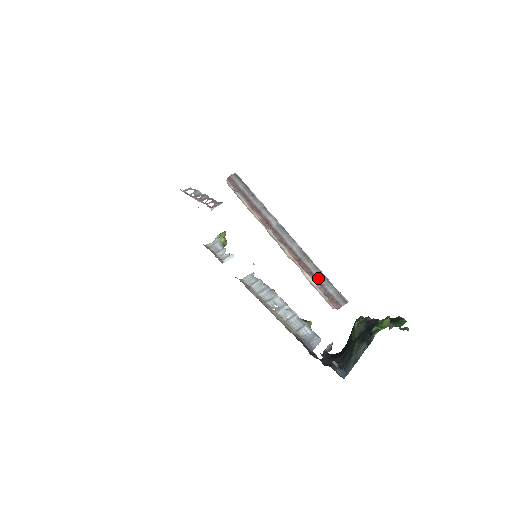
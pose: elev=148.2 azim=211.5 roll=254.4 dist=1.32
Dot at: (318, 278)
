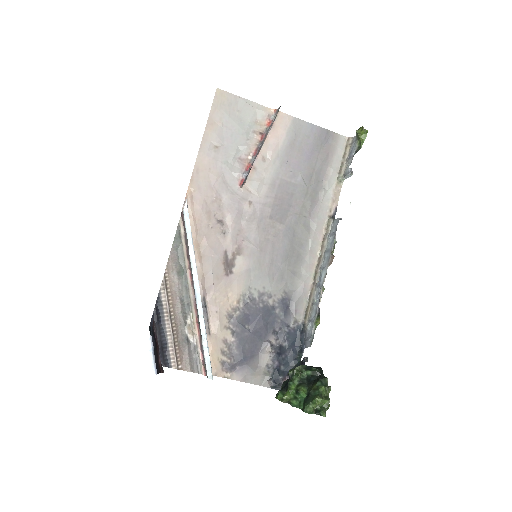
Dot at: (202, 346)
